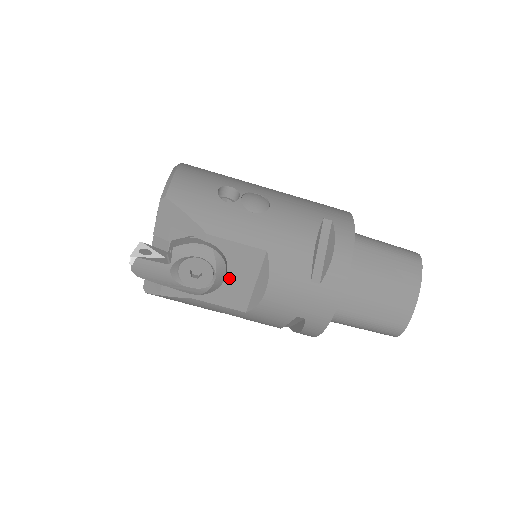
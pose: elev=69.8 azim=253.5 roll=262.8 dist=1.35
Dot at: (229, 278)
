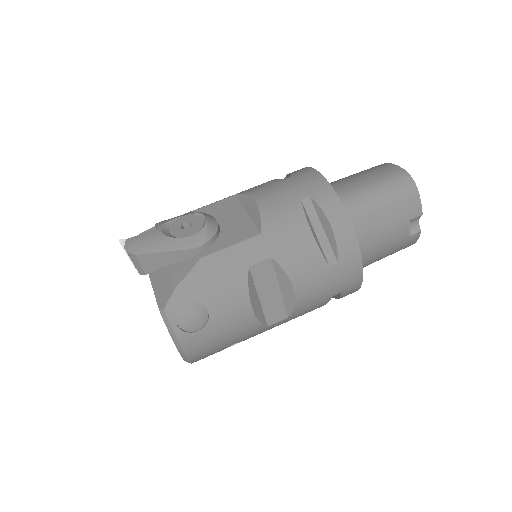
Dot at: (222, 225)
